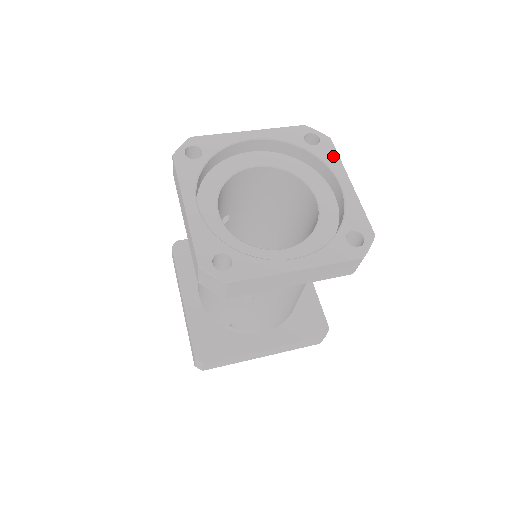
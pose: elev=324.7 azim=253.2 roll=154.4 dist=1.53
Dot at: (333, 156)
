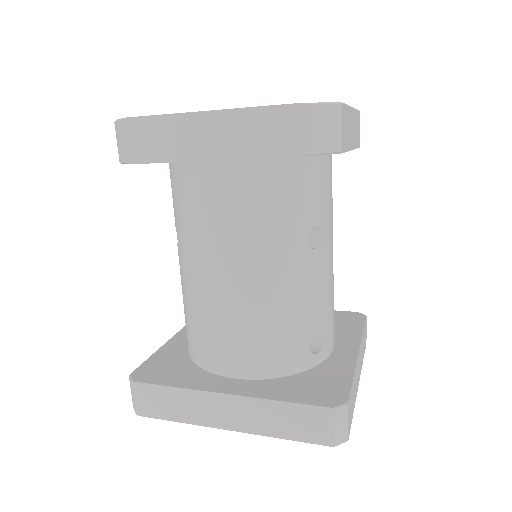
Dot at: occluded
